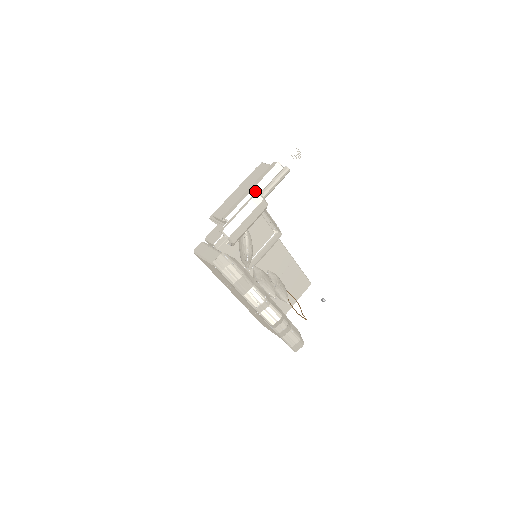
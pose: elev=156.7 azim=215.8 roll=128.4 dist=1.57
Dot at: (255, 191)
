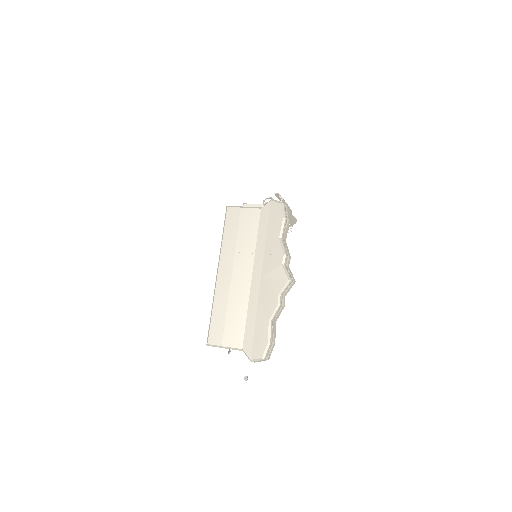
Dot at: occluded
